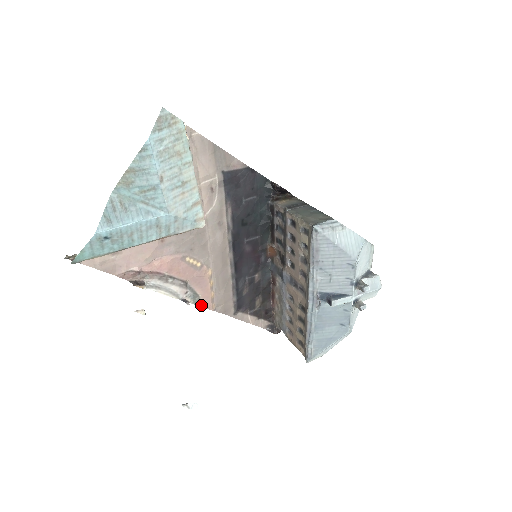
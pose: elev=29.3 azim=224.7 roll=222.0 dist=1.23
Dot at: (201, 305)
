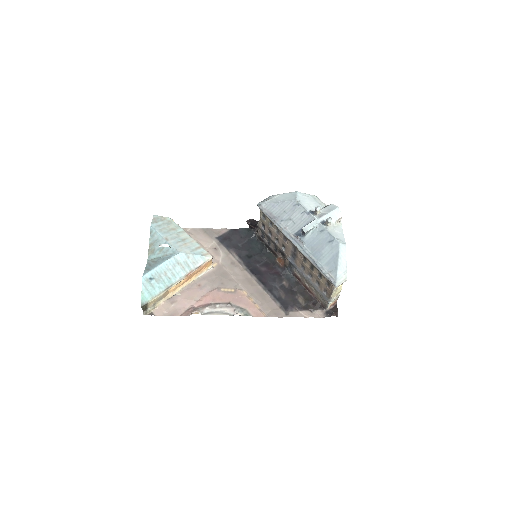
Dot at: (252, 316)
